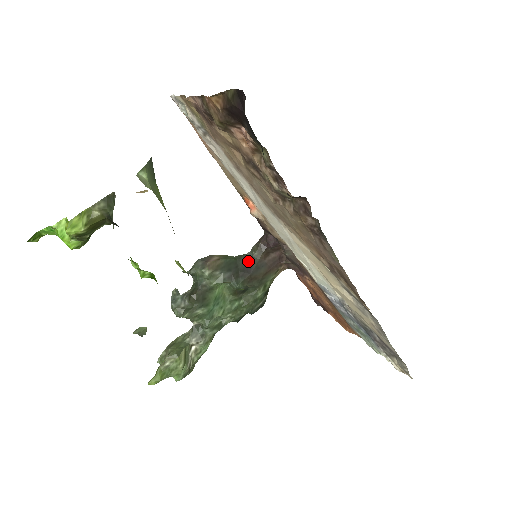
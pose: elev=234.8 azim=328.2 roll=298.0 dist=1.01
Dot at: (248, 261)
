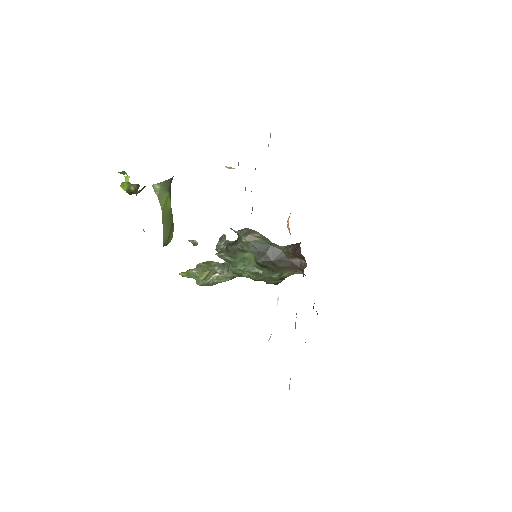
Dot at: (278, 252)
